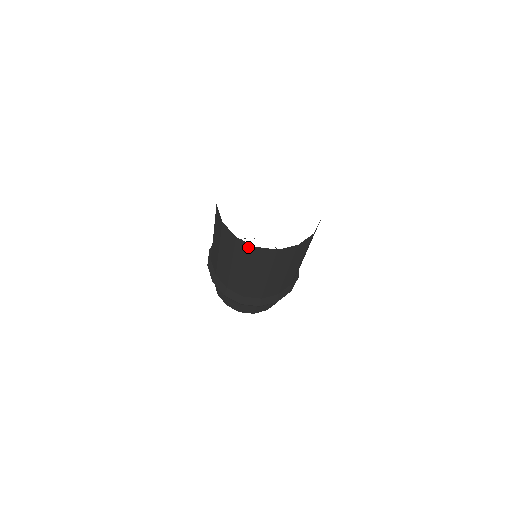
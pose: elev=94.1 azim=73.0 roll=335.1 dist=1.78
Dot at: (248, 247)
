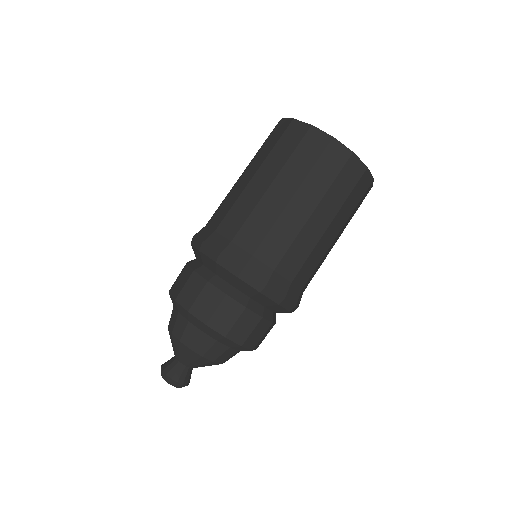
Dot at: (300, 130)
